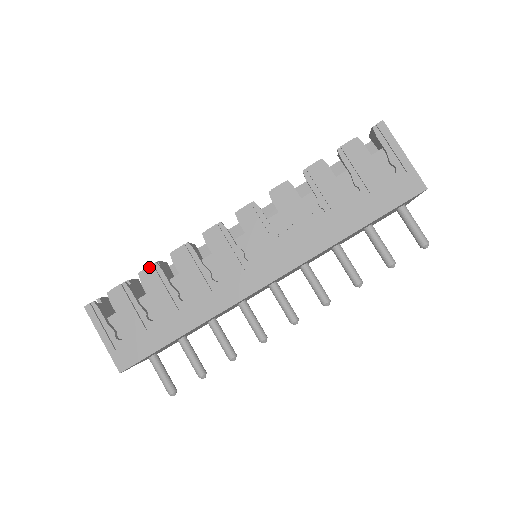
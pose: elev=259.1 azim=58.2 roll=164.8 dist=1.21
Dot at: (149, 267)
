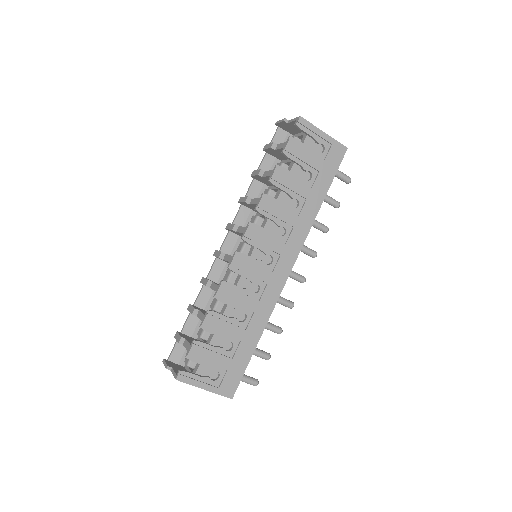
Dot at: (206, 317)
